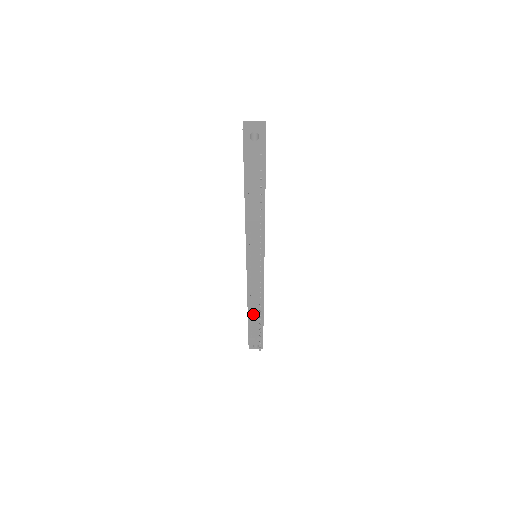
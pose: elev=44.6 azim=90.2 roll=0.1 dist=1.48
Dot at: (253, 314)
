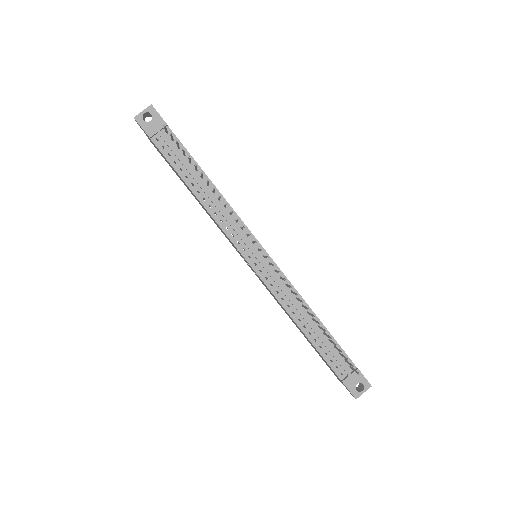
Dot at: (313, 335)
